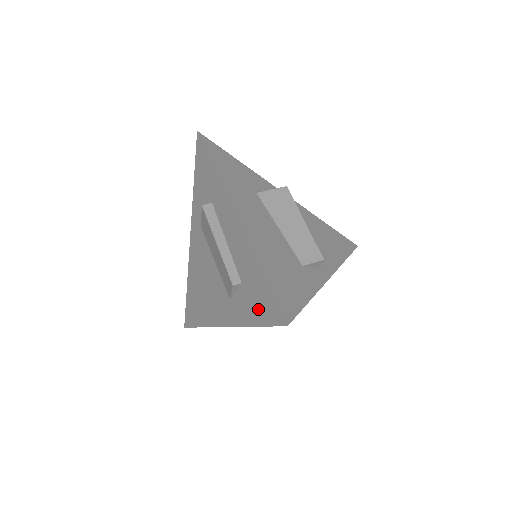
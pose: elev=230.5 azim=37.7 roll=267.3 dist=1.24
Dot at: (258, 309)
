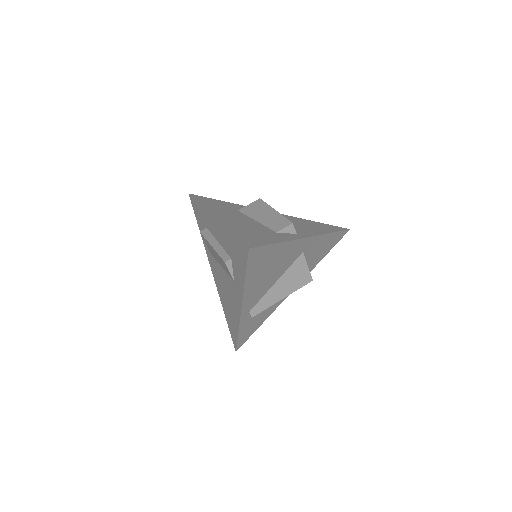
Dot at: (240, 262)
